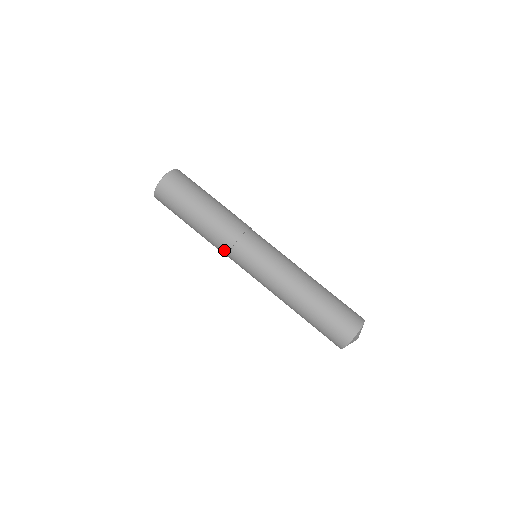
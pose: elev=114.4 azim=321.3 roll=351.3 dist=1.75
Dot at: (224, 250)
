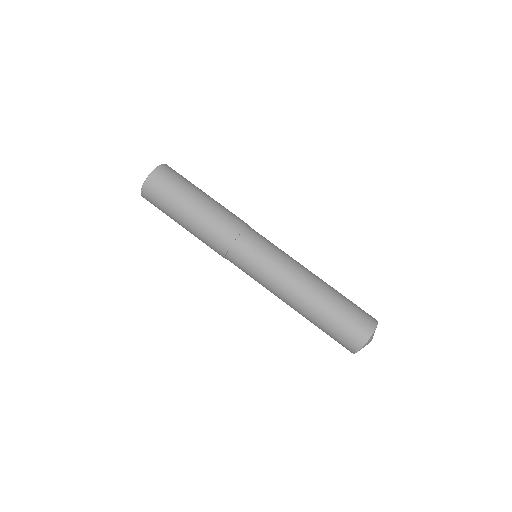
Dot at: (228, 239)
